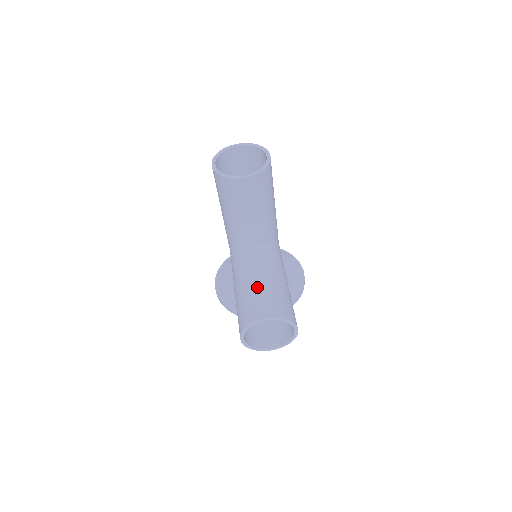
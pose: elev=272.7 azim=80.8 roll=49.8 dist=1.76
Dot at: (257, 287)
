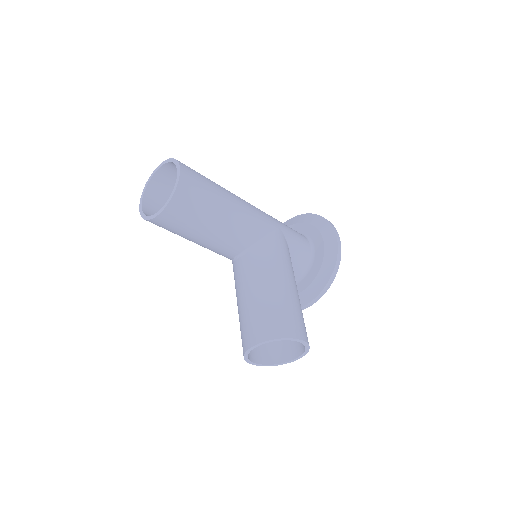
Dot at: (244, 307)
